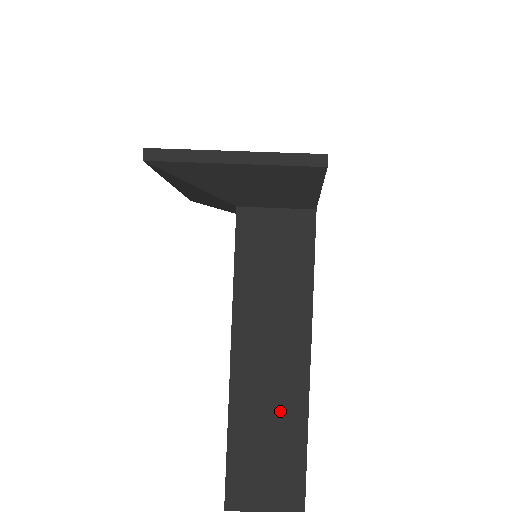
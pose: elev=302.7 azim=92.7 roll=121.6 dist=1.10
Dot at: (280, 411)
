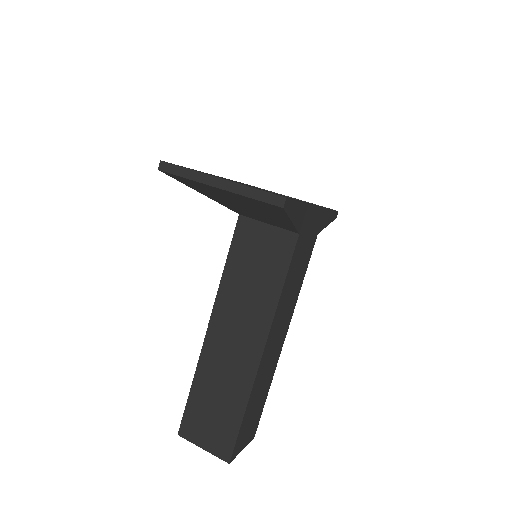
Dot at: (231, 382)
